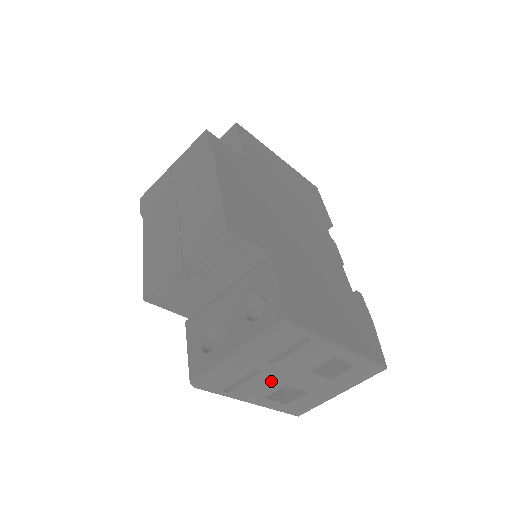
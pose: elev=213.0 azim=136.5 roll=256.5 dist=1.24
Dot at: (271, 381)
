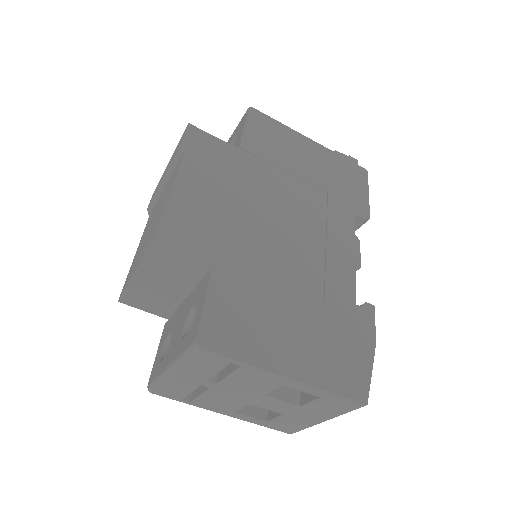
Dot at: (228, 398)
